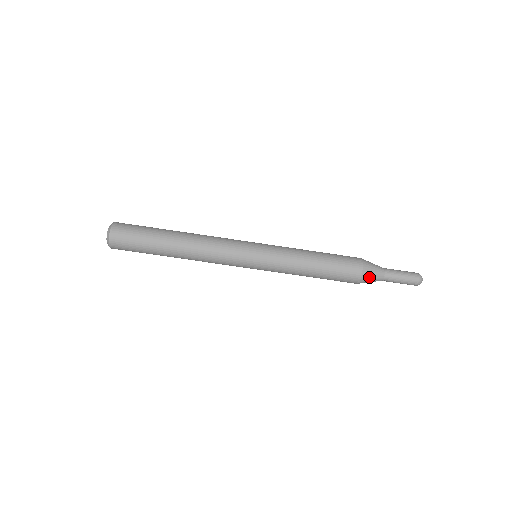
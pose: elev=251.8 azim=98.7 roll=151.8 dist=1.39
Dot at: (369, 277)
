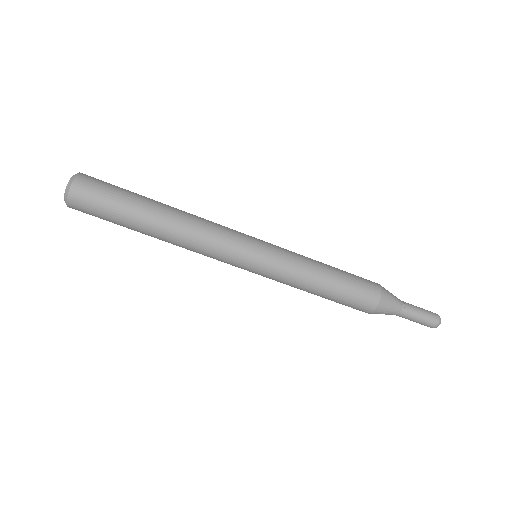
Dot at: occluded
